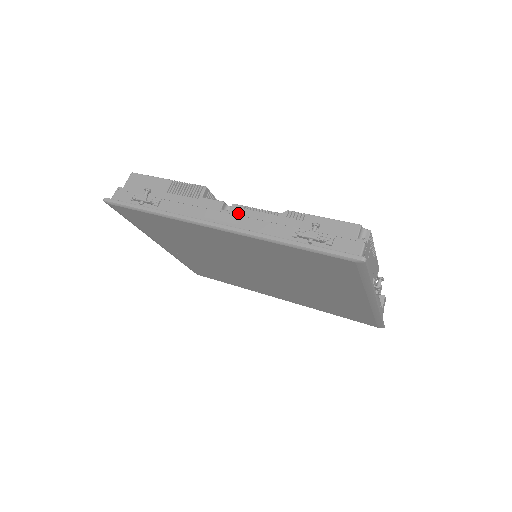
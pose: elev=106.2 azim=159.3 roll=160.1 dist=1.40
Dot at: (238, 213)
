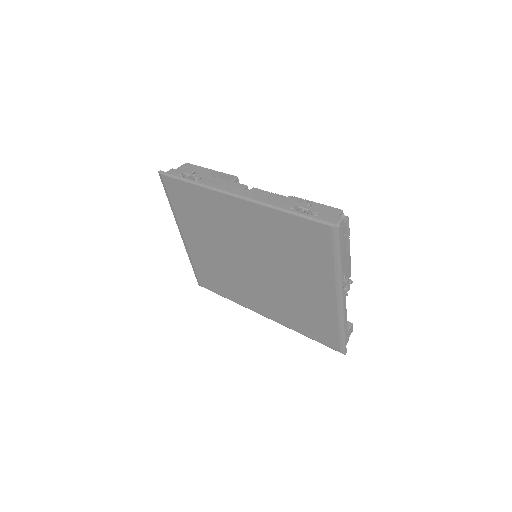
Dot at: (255, 192)
